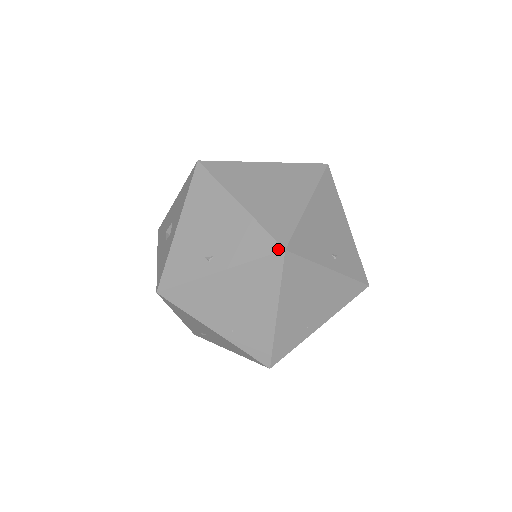
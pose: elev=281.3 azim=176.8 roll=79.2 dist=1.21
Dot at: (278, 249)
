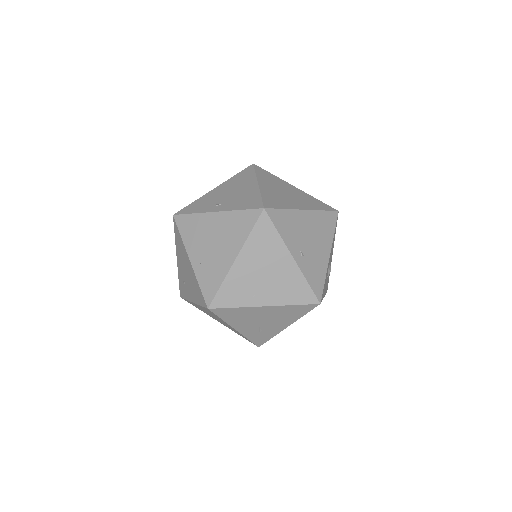
Dot at: (260, 207)
